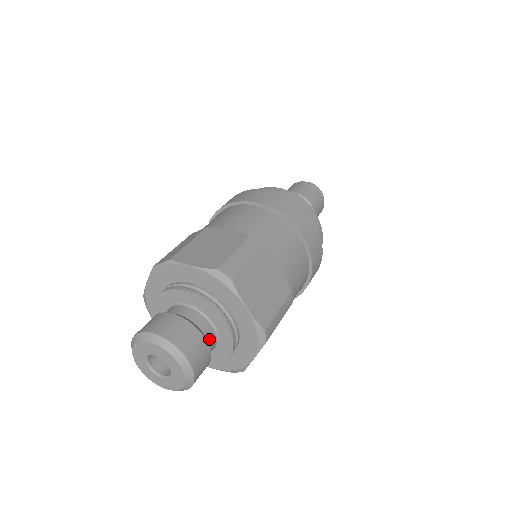
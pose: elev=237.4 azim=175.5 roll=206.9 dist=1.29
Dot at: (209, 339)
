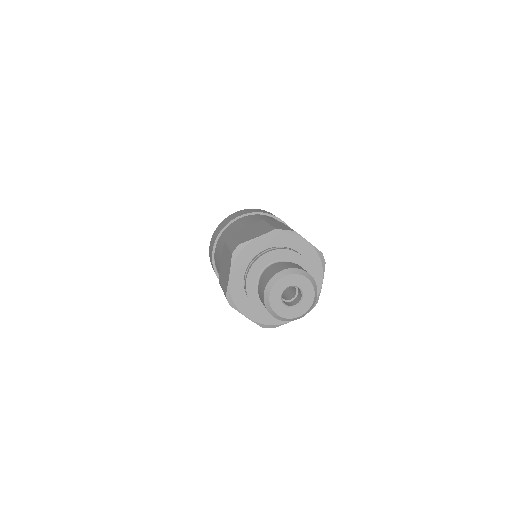
Dot at: occluded
